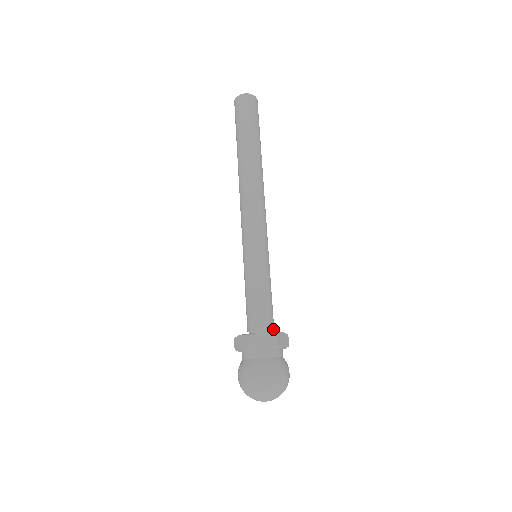
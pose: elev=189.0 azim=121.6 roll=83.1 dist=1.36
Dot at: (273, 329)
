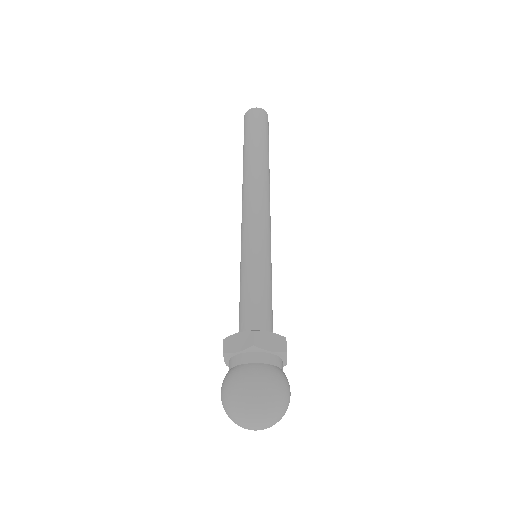
Dot at: occluded
